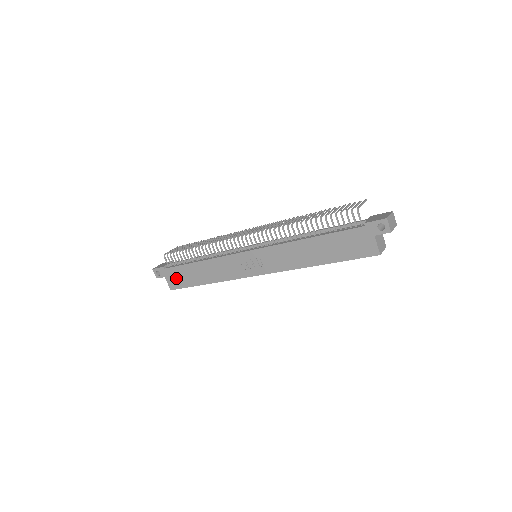
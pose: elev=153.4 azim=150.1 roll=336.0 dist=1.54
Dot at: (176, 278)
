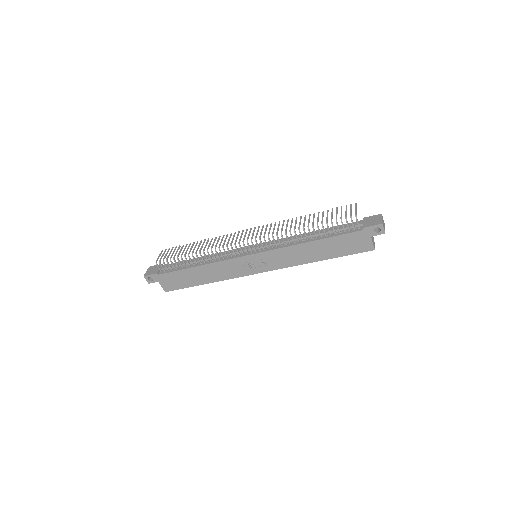
Dot at: (172, 282)
